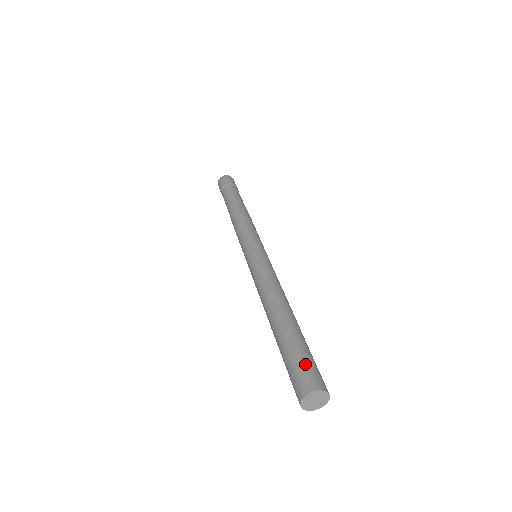
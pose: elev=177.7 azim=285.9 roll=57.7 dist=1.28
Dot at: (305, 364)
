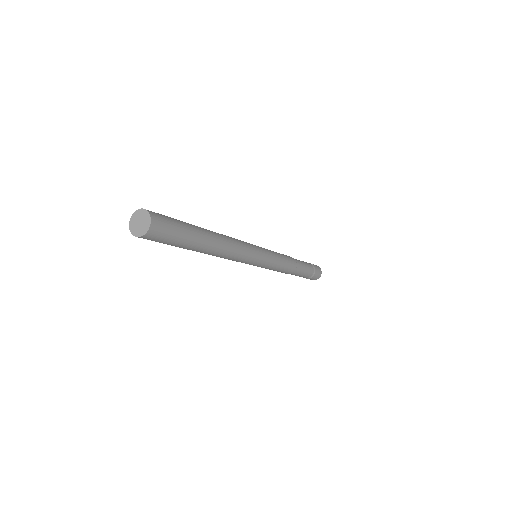
Dot at: occluded
